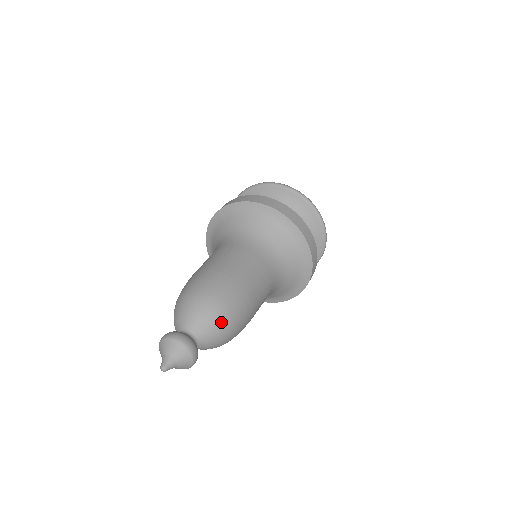
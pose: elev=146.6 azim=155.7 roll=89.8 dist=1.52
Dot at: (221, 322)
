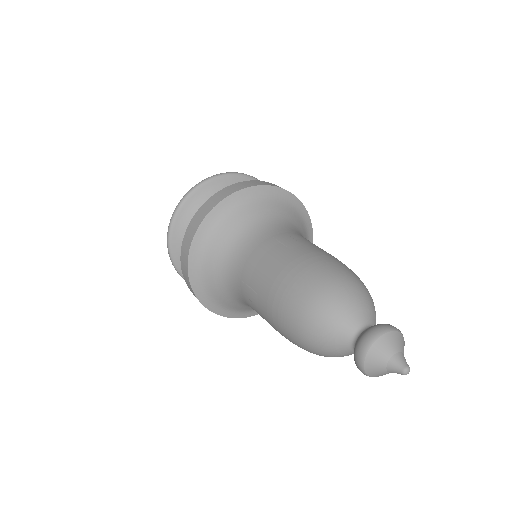
Dot at: (371, 298)
